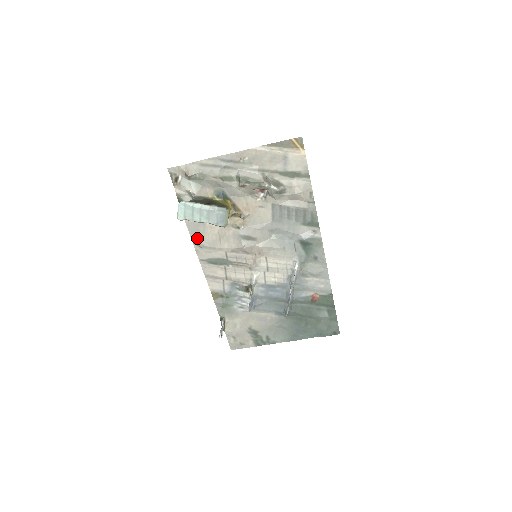
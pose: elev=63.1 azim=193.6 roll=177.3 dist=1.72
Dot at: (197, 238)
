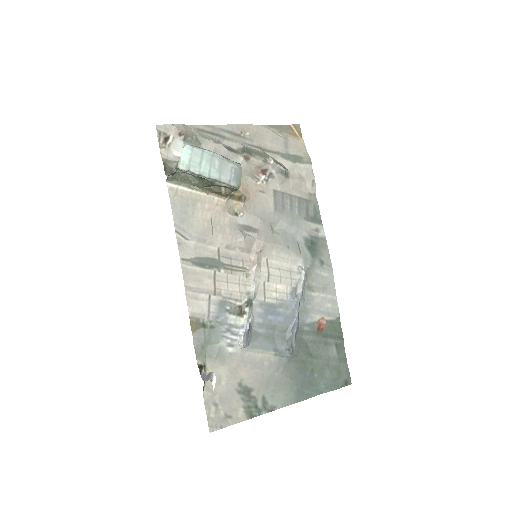
Dot at: (182, 224)
